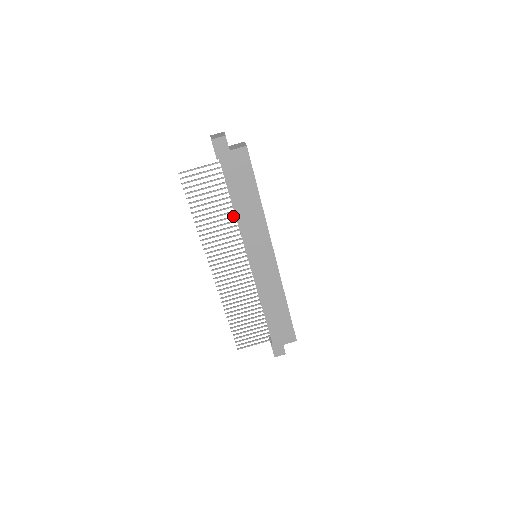
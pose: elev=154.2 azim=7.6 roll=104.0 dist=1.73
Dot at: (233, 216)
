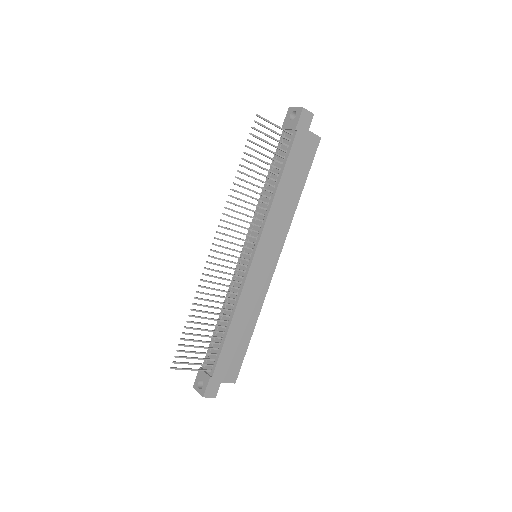
Dot at: (269, 196)
